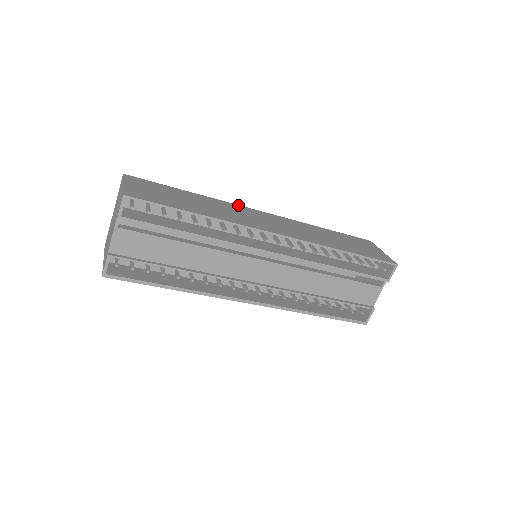
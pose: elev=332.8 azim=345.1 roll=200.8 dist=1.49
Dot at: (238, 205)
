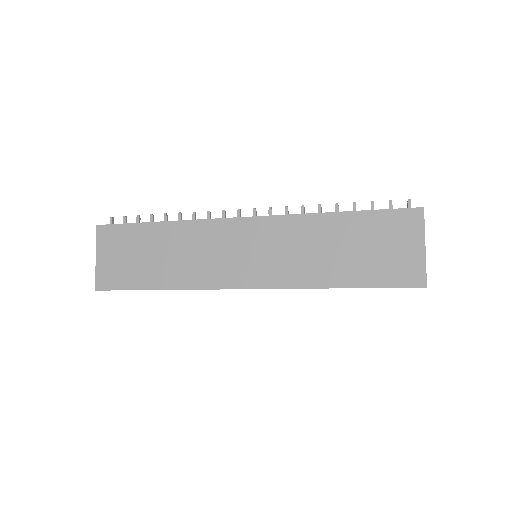
Dot at: (213, 220)
